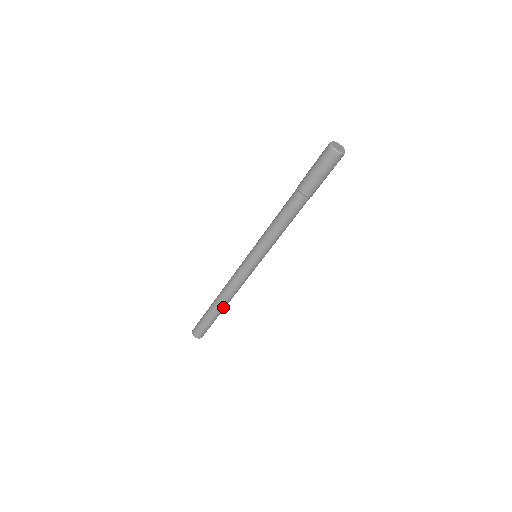
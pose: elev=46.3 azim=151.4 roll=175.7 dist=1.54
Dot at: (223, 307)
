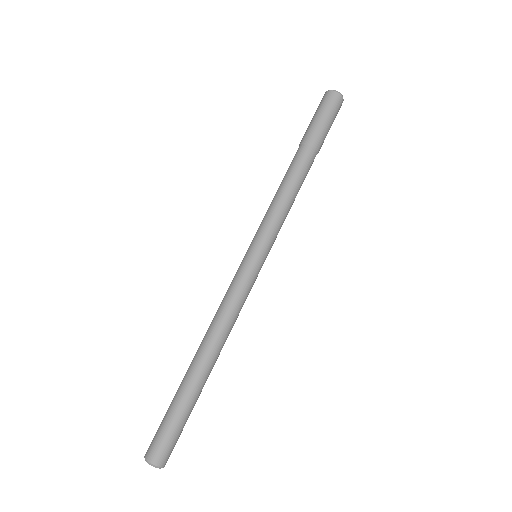
Dot at: (197, 361)
